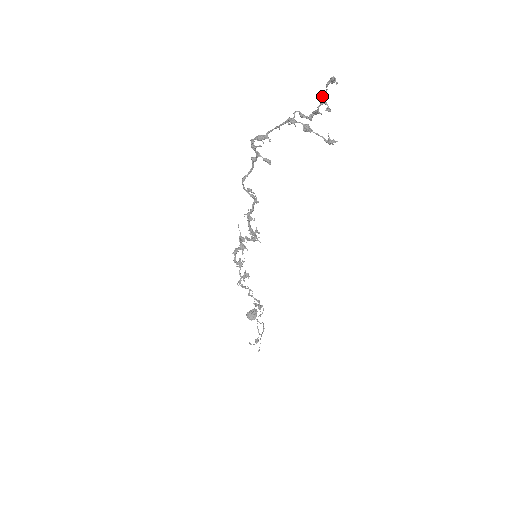
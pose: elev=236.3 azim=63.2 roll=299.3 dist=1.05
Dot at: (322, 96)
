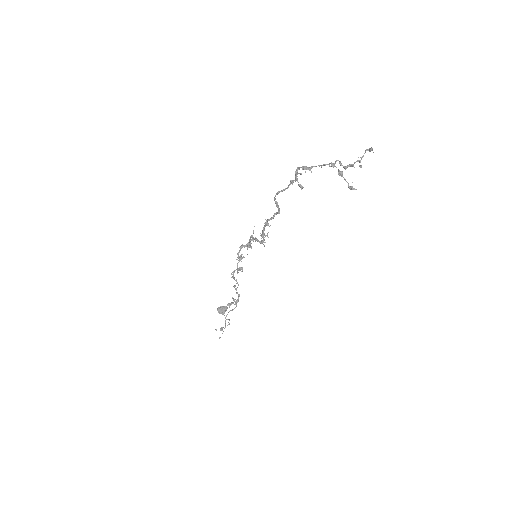
Dot at: (360, 157)
